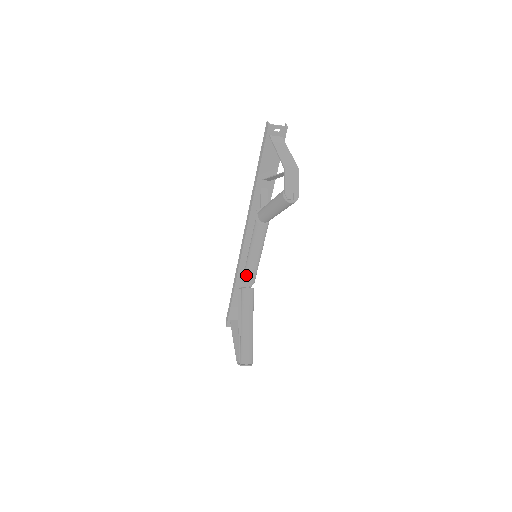
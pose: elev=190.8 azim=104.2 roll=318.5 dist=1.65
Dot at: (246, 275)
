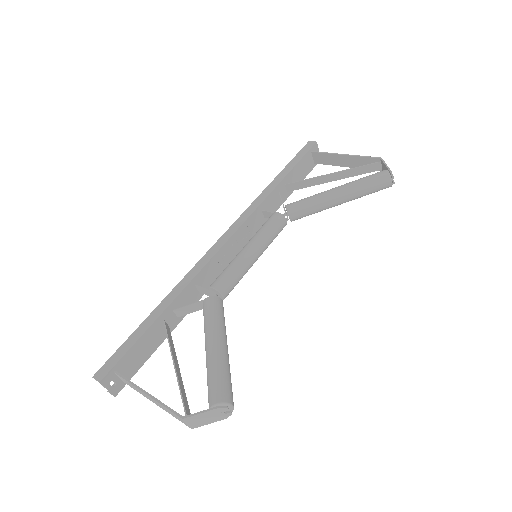
Dot at: (229, 277)
